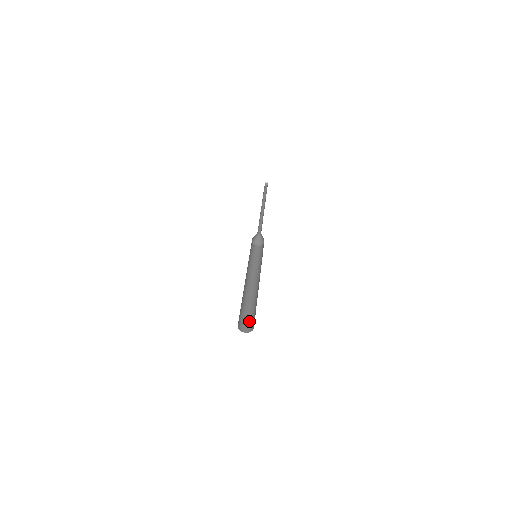
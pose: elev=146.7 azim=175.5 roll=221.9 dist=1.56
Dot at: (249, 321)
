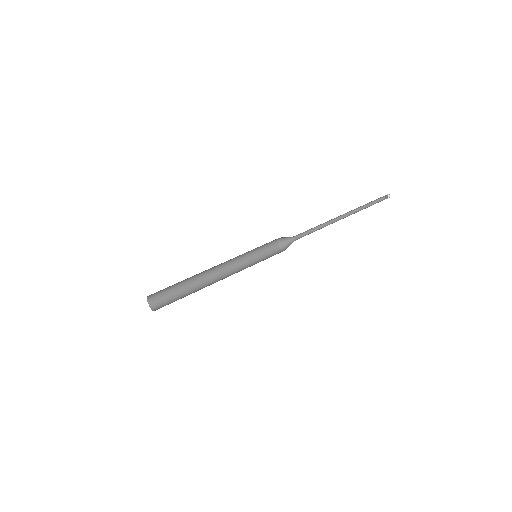
Dot at: (166, 302)
